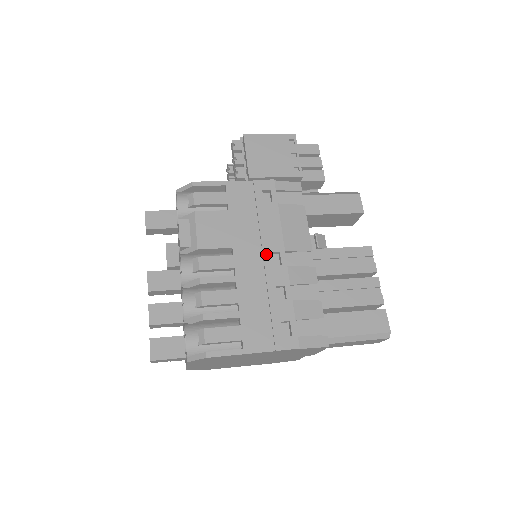
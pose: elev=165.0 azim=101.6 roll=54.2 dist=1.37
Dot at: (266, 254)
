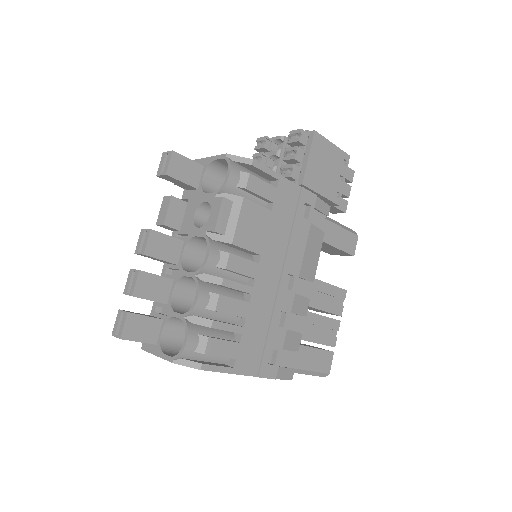
Dot at: (285, 274)
